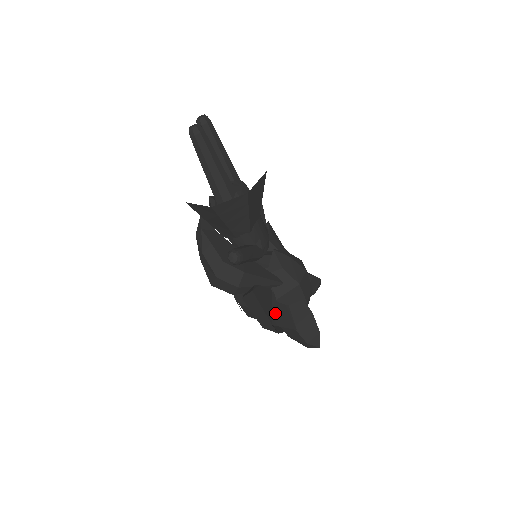
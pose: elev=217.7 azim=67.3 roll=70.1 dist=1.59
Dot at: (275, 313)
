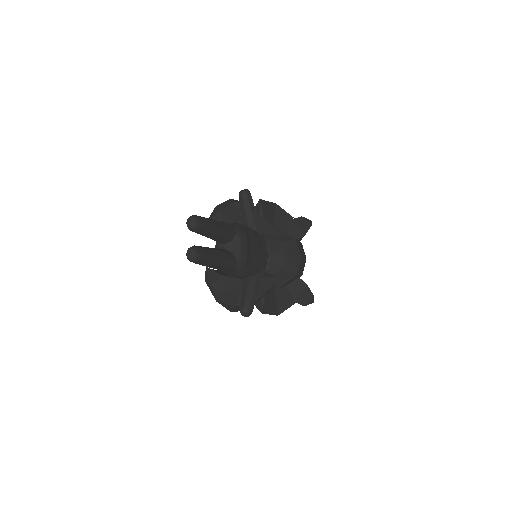
Dot at: (279, 302)
